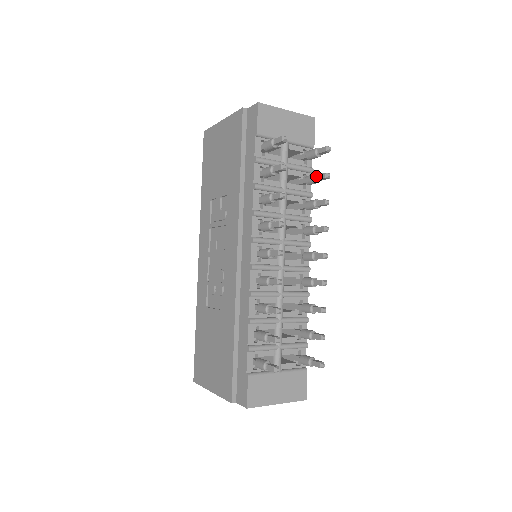
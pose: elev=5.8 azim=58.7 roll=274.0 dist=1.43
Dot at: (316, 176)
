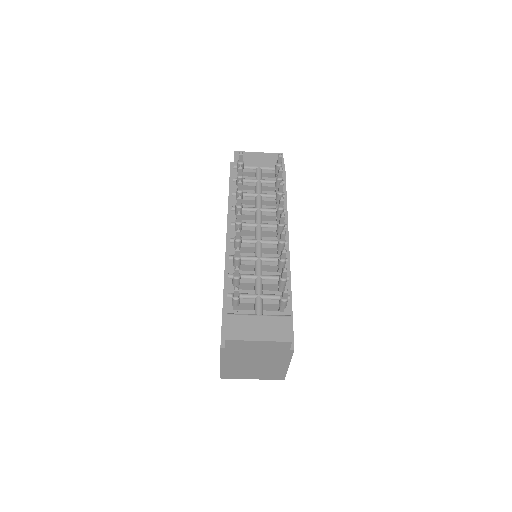
Dot at: (277, 176)
